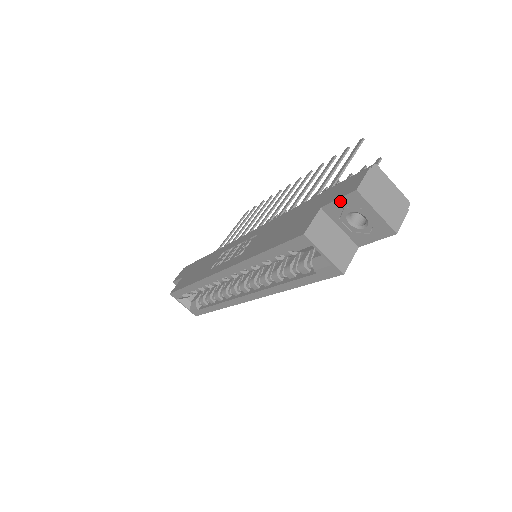
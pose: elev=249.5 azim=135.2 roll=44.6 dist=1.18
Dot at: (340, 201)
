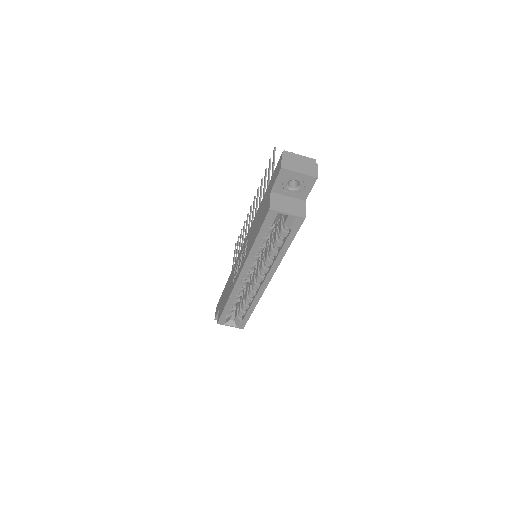
Dot at: (278, 180)
